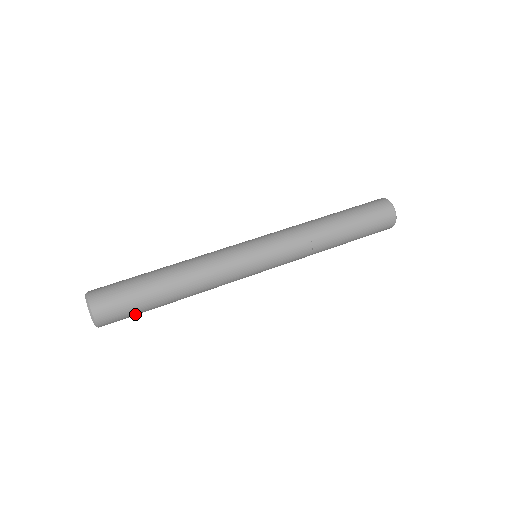
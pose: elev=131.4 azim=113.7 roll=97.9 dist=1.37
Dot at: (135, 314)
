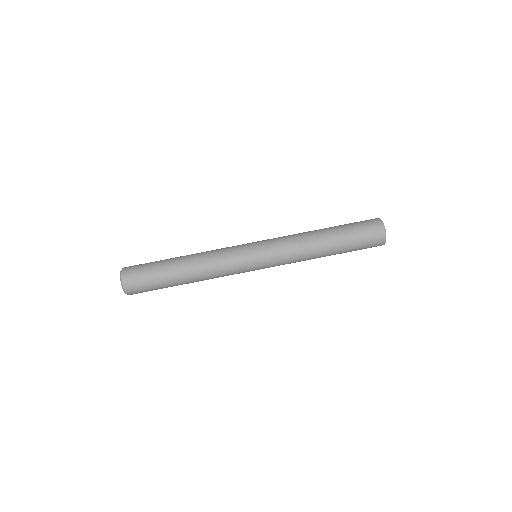
Dot at: occluded
